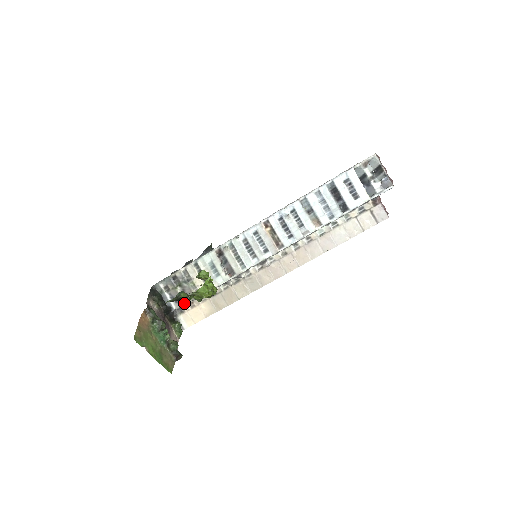
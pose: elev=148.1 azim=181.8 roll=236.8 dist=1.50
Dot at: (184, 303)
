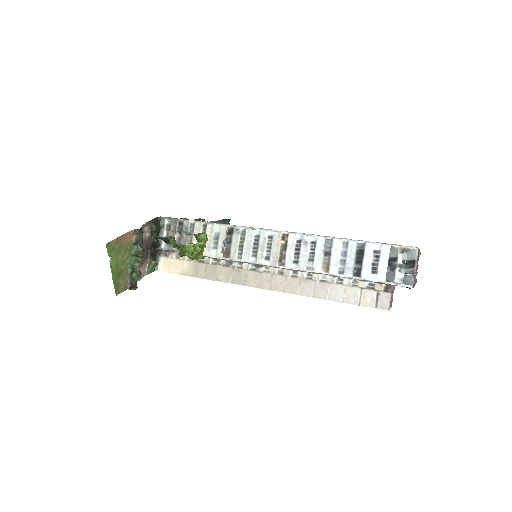
Dot at: (173, 249)
